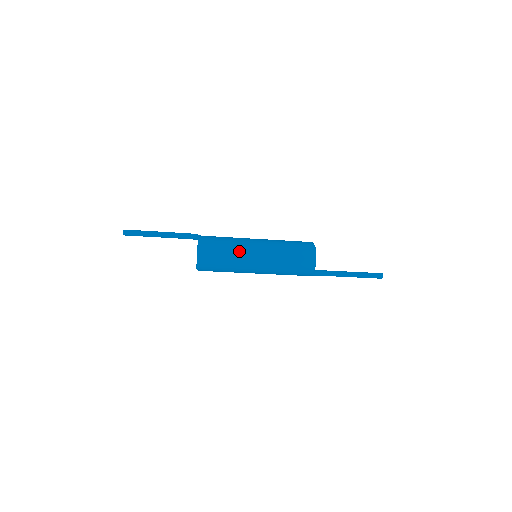
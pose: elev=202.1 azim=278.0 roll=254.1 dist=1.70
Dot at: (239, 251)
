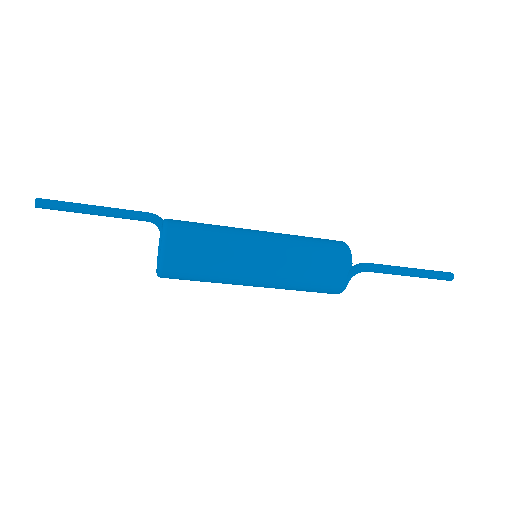
Dot at: (231, 229)
